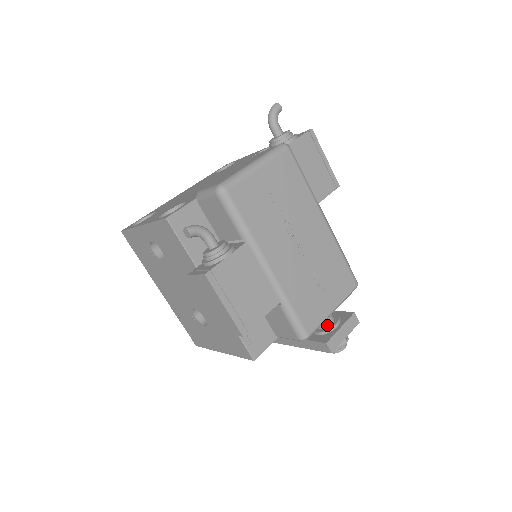
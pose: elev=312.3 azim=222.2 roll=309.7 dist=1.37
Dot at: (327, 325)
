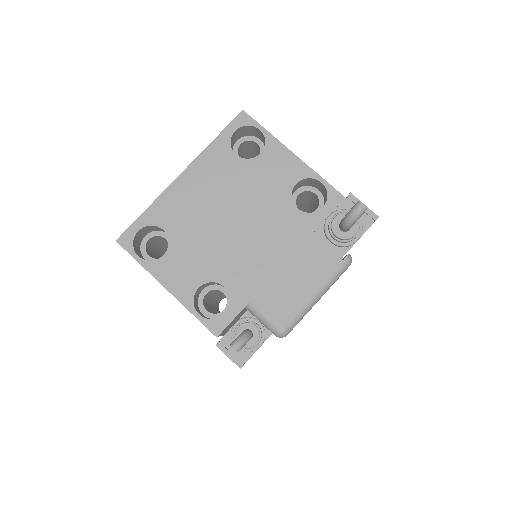
Dot at: occluded
